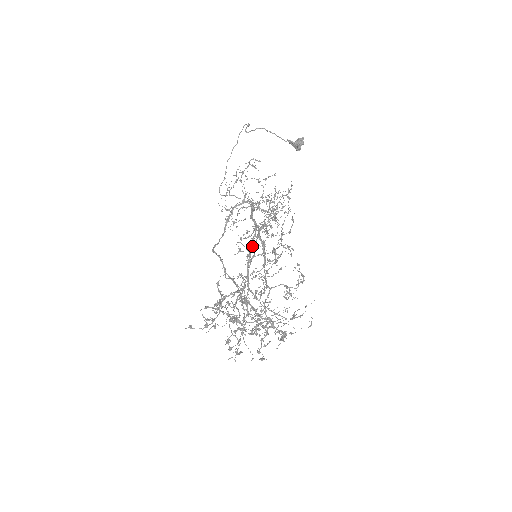
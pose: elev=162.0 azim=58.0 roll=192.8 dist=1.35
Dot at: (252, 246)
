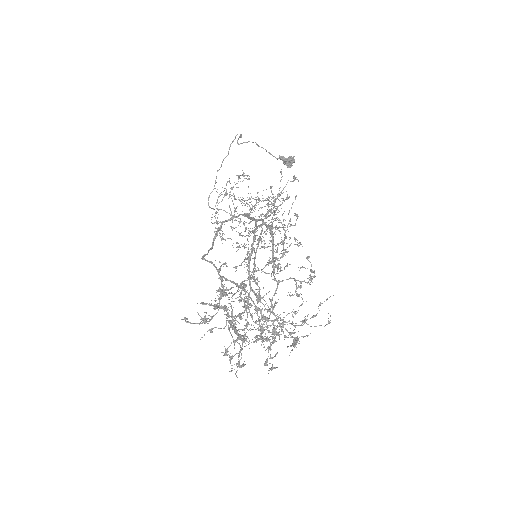
Dot at: (255, 238)
